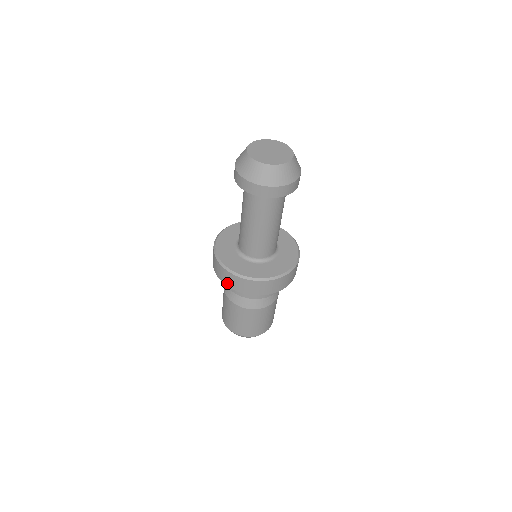
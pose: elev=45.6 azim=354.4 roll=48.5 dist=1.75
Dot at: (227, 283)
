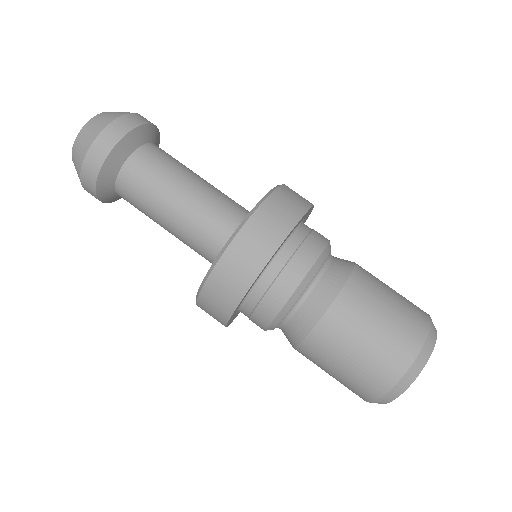
Dot at: (221, 319)
